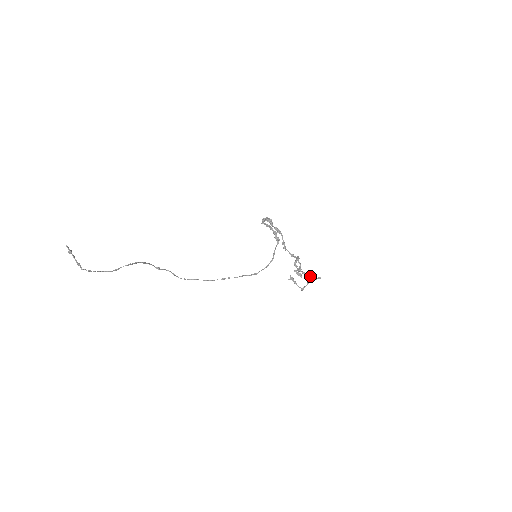
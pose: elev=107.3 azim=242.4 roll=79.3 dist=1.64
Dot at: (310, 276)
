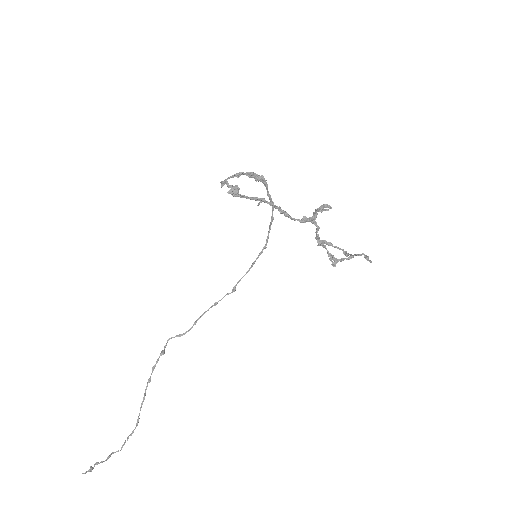
Dot at: (352, 257)
